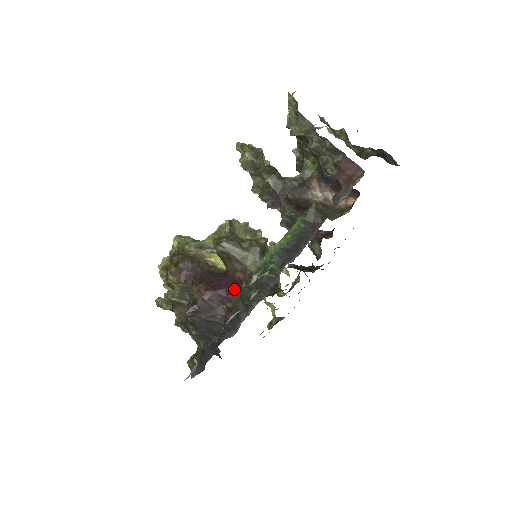
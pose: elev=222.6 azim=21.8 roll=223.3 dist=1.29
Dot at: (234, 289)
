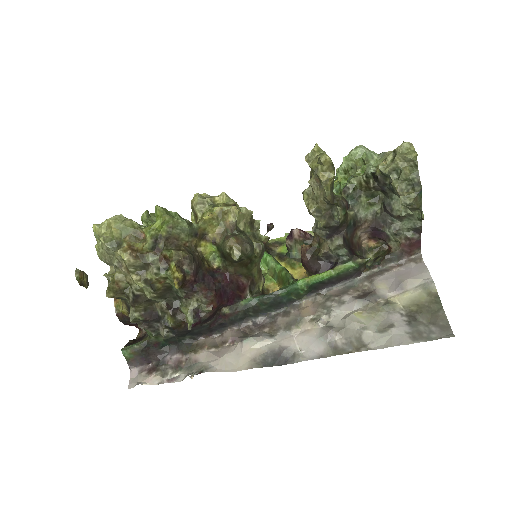
Dot at: (238, 297)
